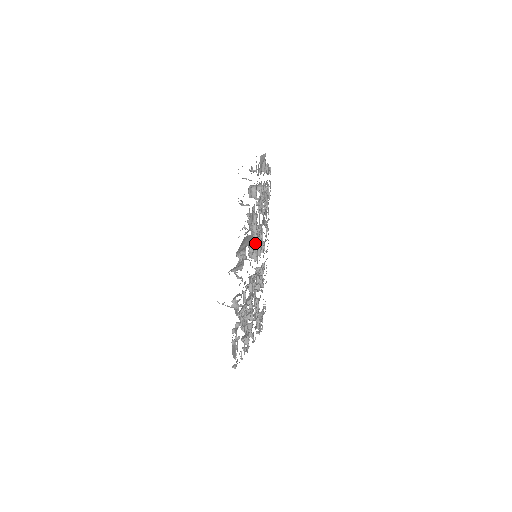
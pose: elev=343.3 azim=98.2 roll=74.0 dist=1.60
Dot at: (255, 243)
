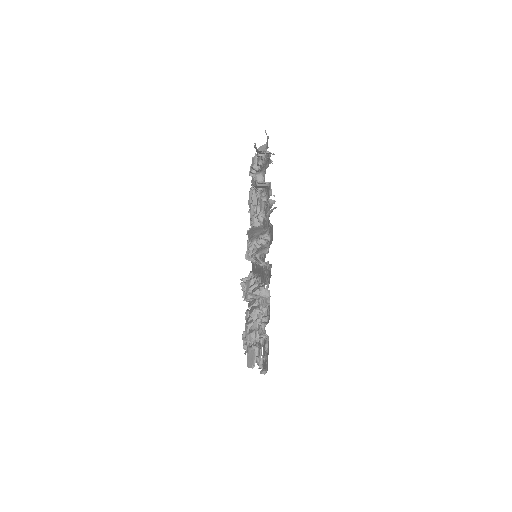
Dot at: occluded
